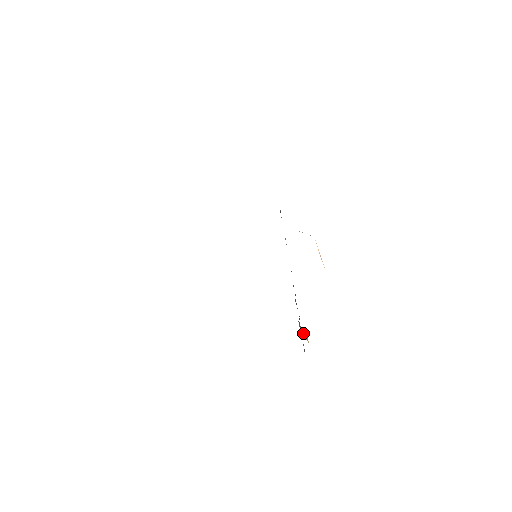
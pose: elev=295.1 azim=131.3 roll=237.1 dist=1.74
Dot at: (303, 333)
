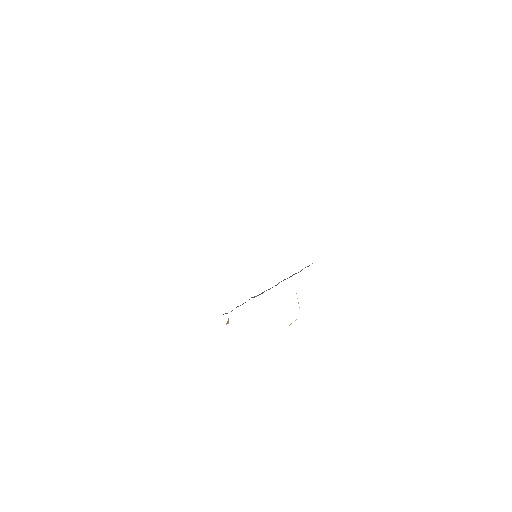
Dot at: occluded
